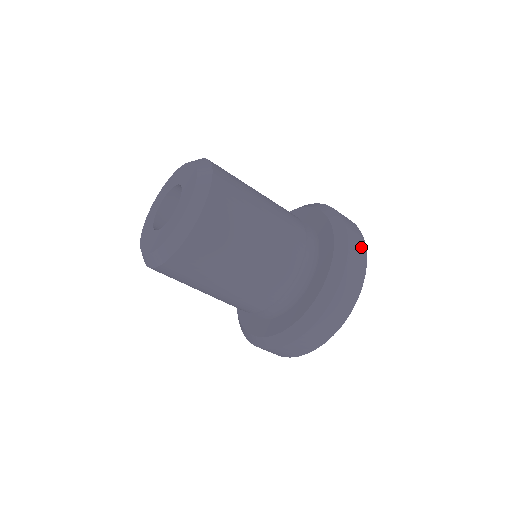
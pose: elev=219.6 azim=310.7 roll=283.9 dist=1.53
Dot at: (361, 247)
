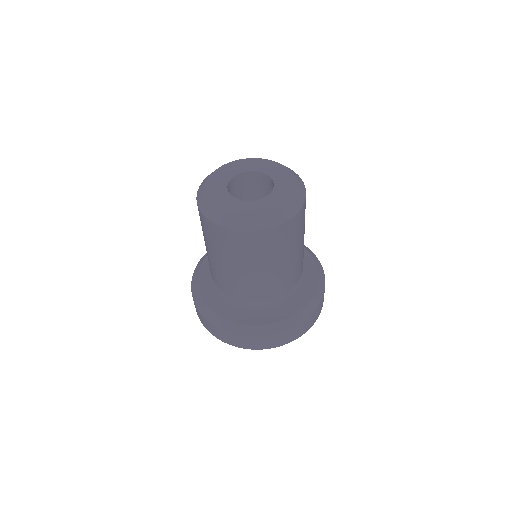
Dot at: (321, 307)
